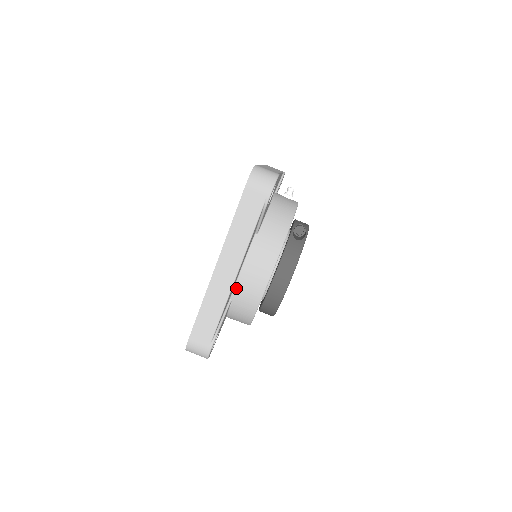
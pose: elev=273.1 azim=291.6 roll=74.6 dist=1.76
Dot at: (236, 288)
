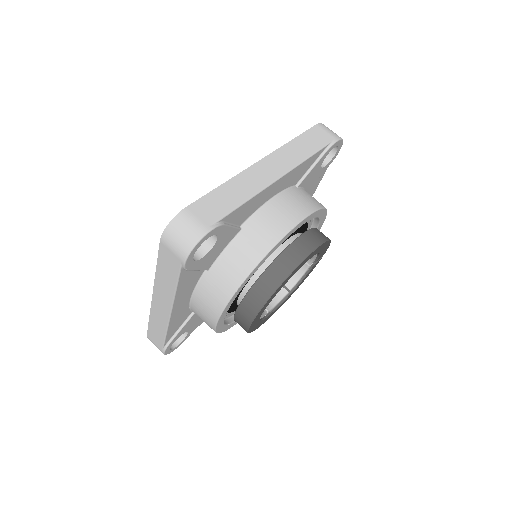
Dot at: (257, 214)
